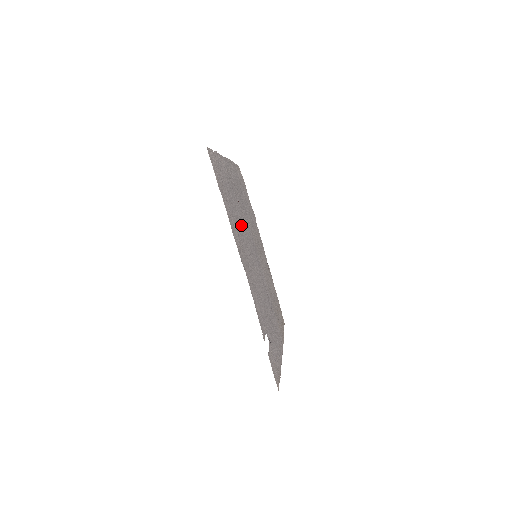
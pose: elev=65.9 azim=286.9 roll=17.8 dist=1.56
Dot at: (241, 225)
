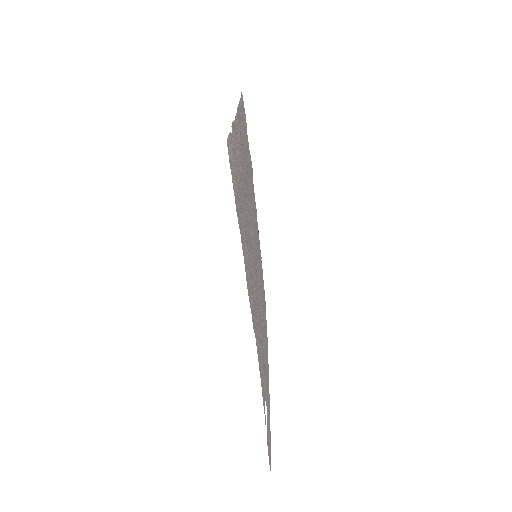
Dot at: (250, 235)
